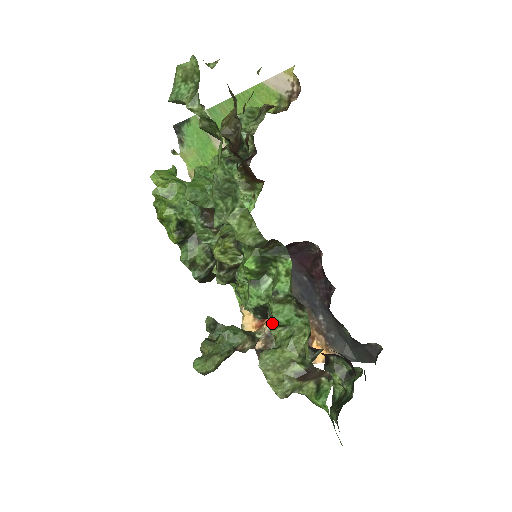
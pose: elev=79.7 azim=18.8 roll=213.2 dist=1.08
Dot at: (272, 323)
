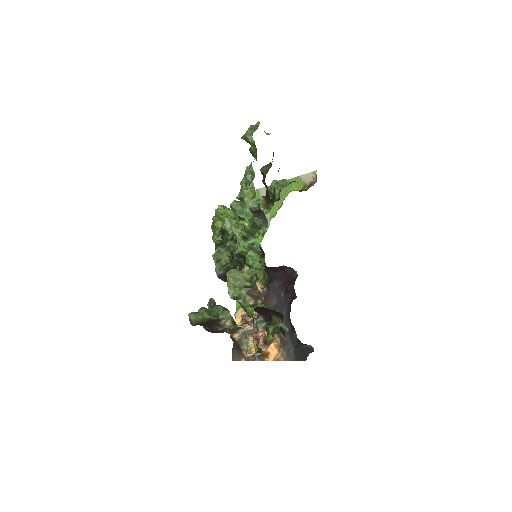
Dot at: (245, 264)
